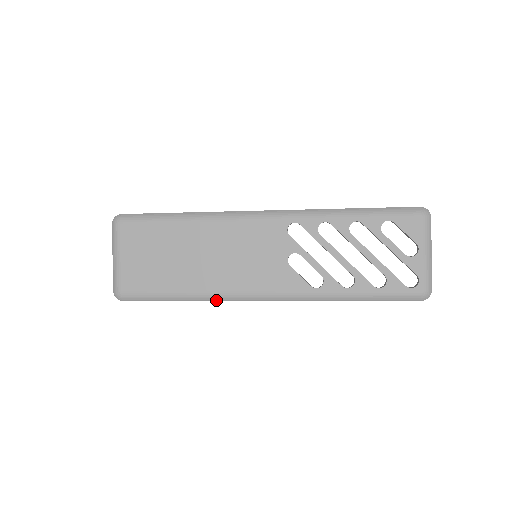
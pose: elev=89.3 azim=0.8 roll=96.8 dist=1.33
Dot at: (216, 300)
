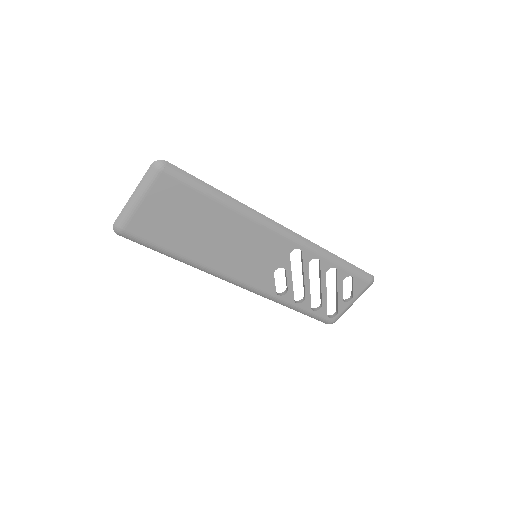
Dot at: occluded
